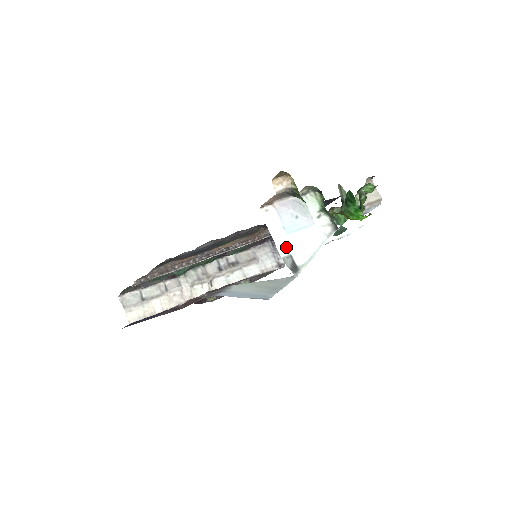
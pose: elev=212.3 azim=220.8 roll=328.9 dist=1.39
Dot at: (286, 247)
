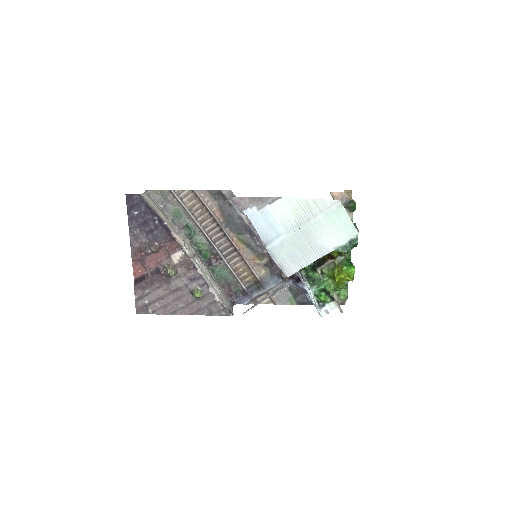
Dot at: occluded
